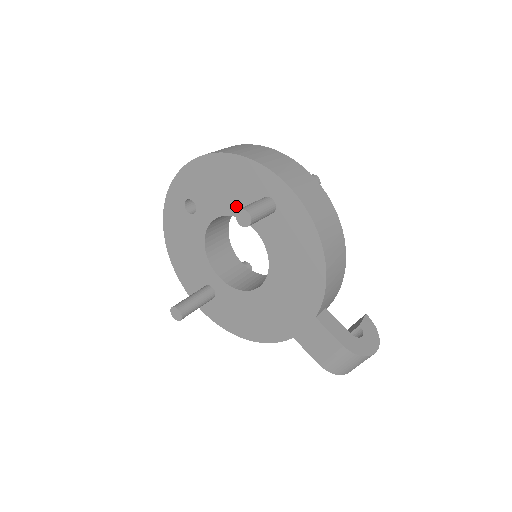
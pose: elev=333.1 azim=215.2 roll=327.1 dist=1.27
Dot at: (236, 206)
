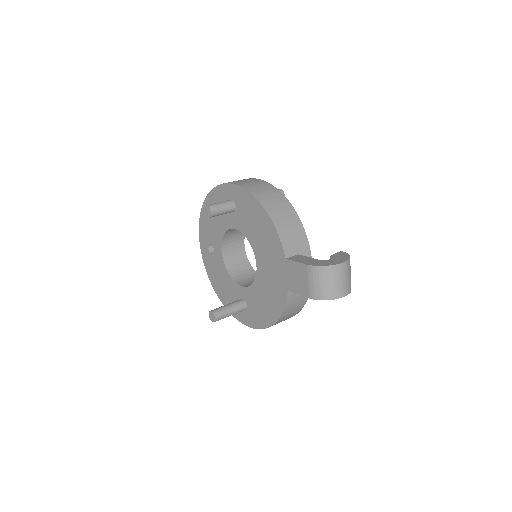
Dot at: (223, 224)
